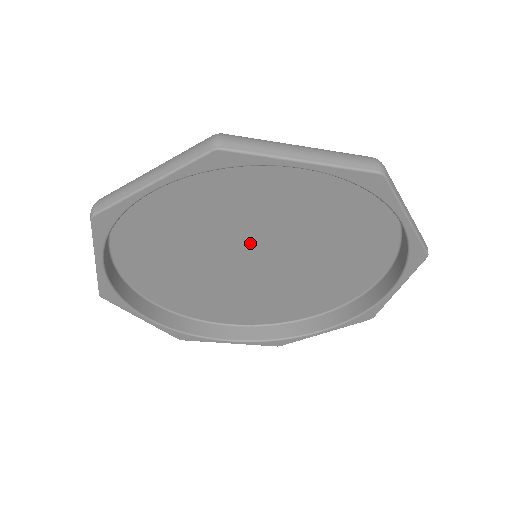
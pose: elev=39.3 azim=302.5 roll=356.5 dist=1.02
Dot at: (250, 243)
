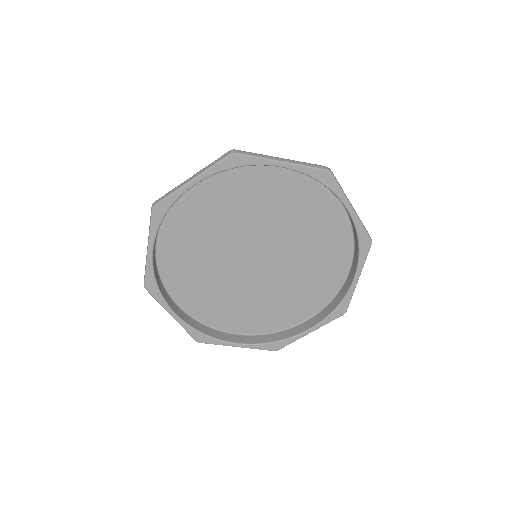
Dot at: (266, 243)
